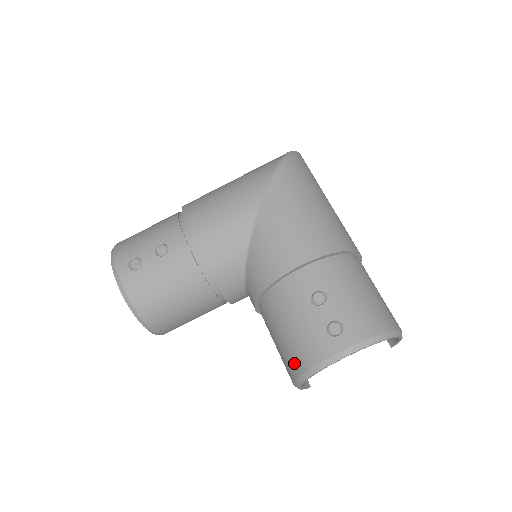
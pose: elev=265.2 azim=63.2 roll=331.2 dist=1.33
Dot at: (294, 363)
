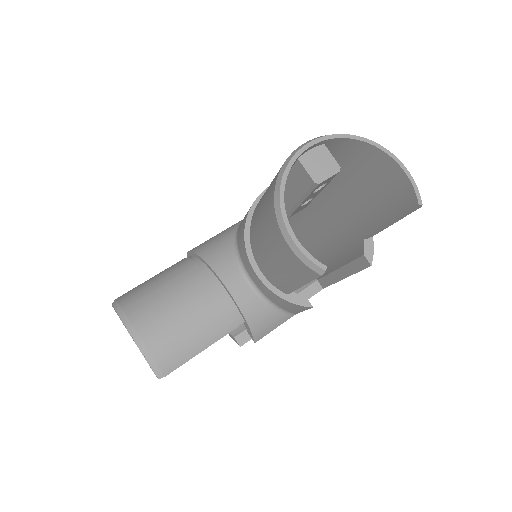
Dot at: (269, 203)
